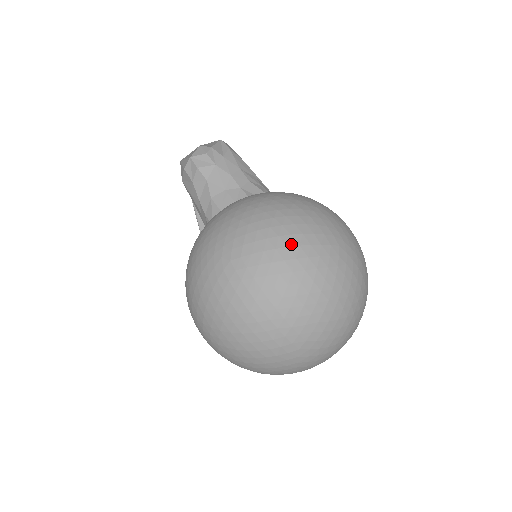
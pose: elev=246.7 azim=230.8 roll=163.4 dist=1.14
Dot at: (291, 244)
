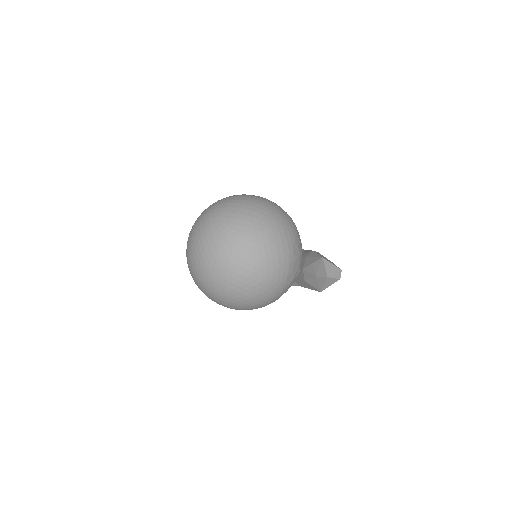
Dot at: (194, 228)
